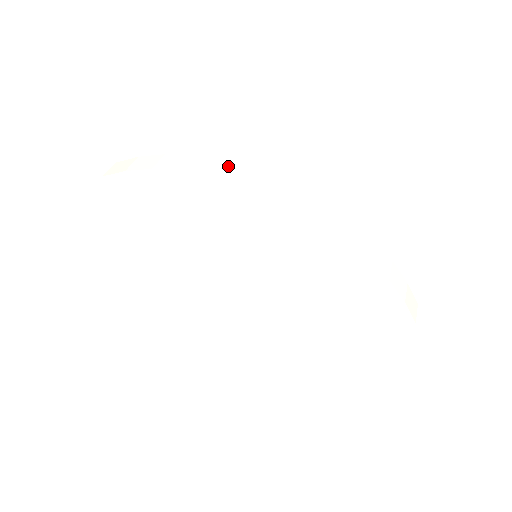
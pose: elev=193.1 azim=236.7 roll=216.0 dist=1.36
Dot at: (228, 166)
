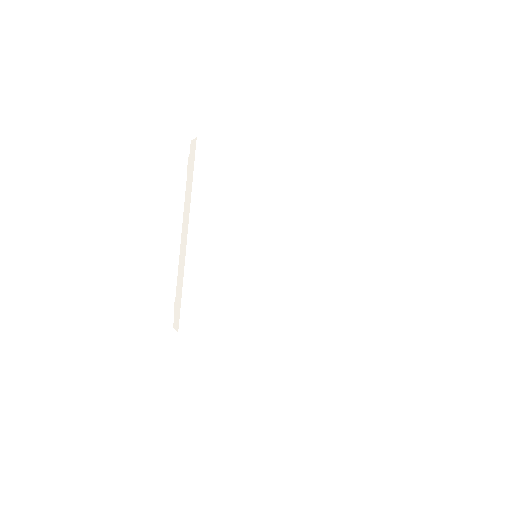
Dot at: occluded
